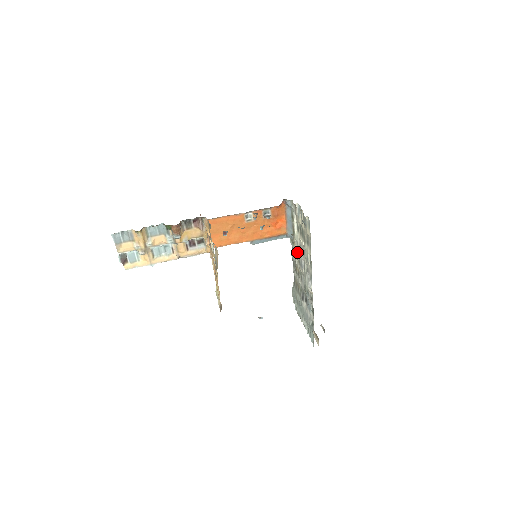
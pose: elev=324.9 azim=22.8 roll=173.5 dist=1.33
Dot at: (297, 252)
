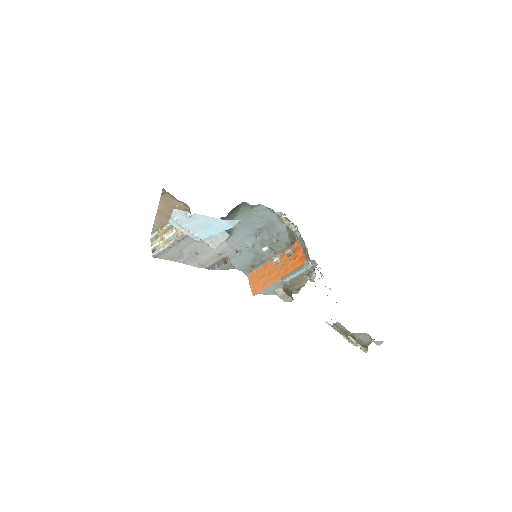
Dot at: occluded
